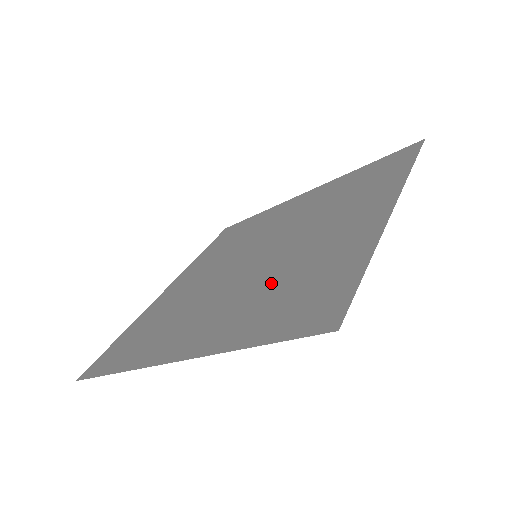
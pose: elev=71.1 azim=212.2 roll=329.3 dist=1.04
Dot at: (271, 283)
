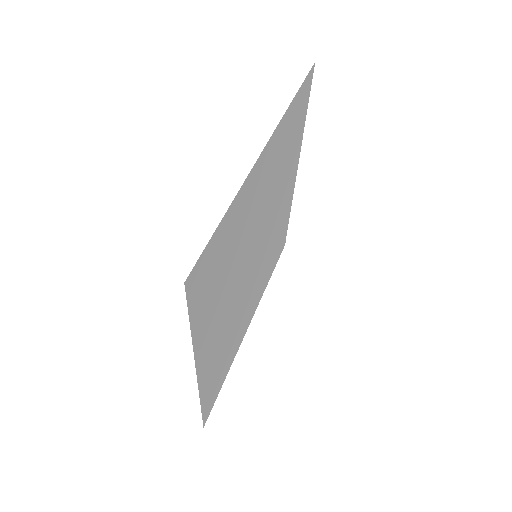
Dot at: (231, 273)
